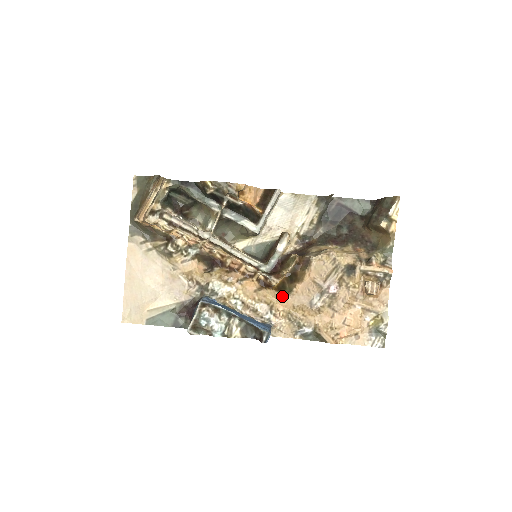
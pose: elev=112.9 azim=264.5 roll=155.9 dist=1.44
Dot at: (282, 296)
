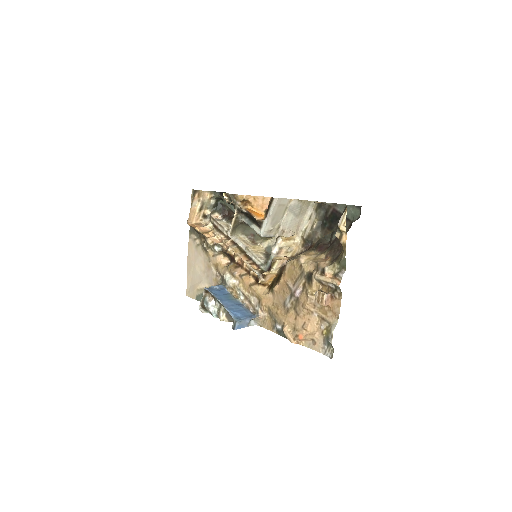
Dot at: (267, 293)
